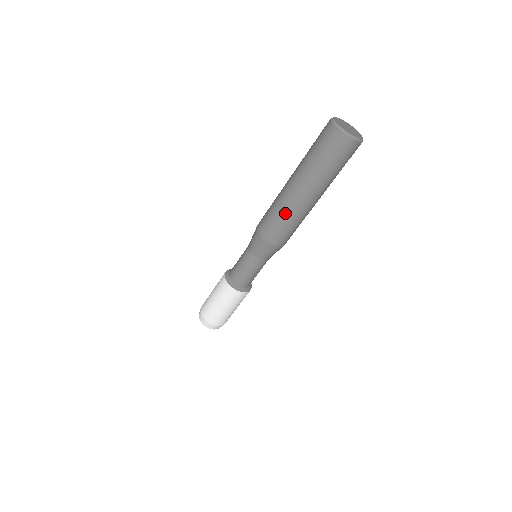
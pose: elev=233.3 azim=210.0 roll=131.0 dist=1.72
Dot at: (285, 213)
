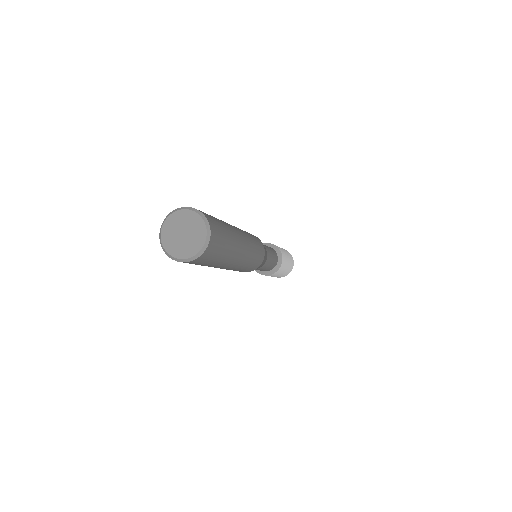
Dot at: occluded
